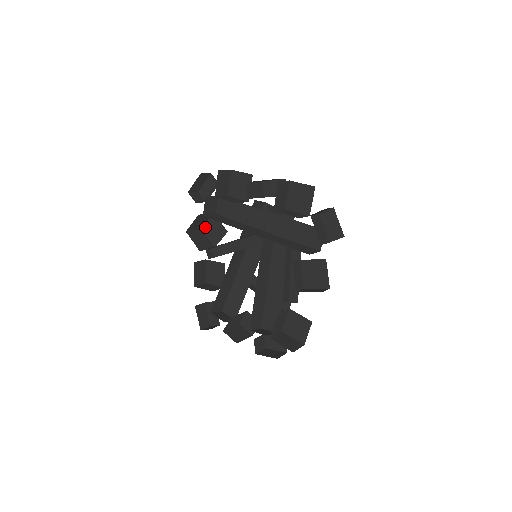
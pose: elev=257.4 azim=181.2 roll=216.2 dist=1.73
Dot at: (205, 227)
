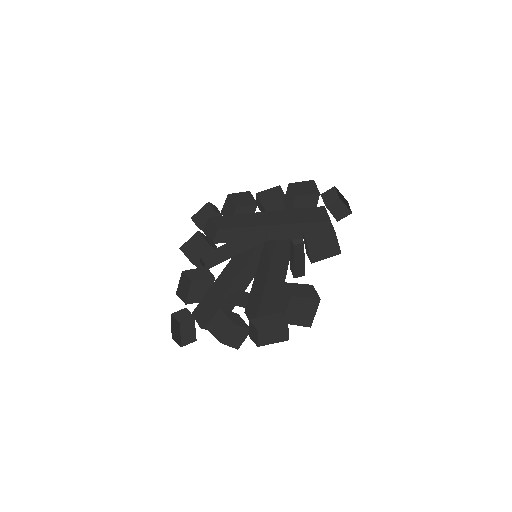
Dot at: (196, 259)
